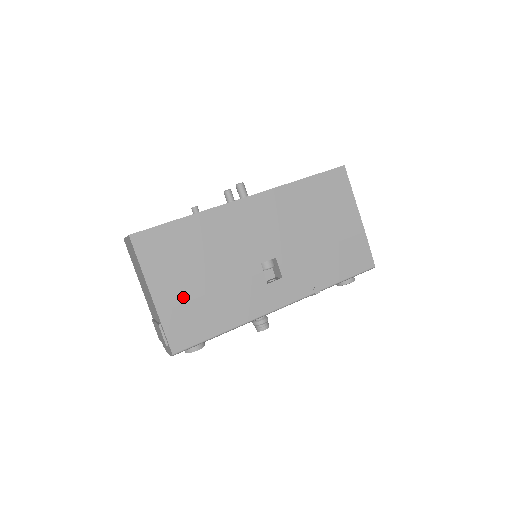
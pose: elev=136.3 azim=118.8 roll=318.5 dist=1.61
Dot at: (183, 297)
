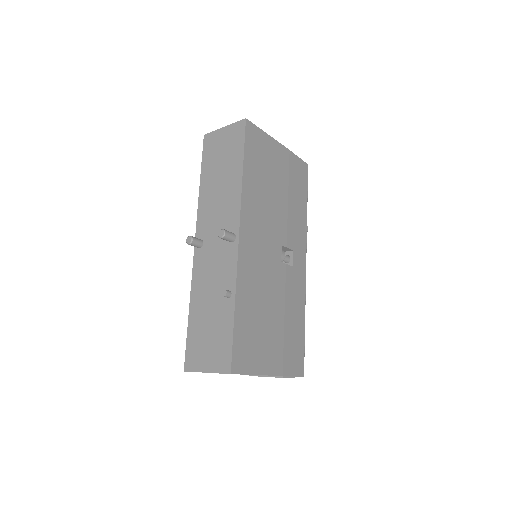
Dot at: (280, 347)
